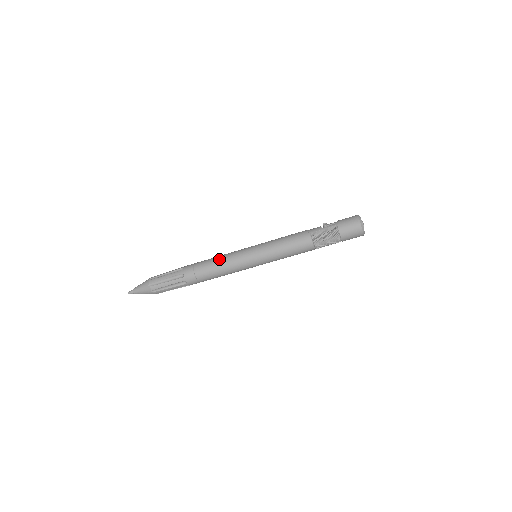
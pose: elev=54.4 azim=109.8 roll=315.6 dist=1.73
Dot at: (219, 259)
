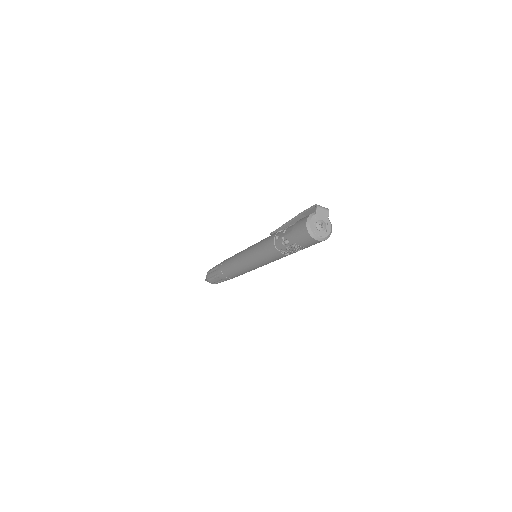
Dot at: (234, 271)
